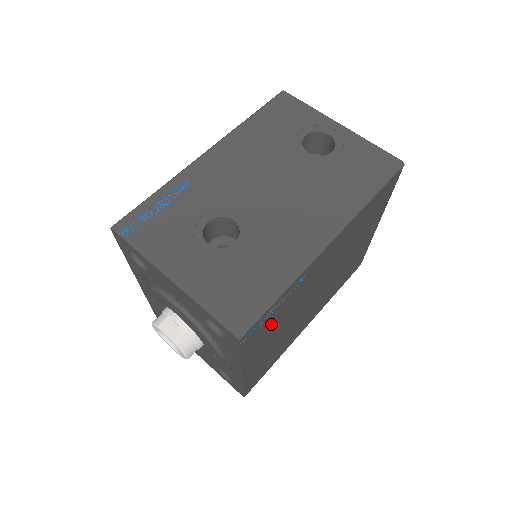
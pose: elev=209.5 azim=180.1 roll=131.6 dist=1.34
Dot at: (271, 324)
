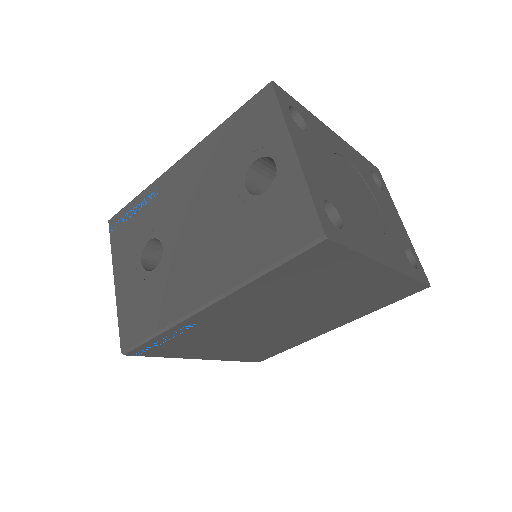
Dot at: (188, 343)
